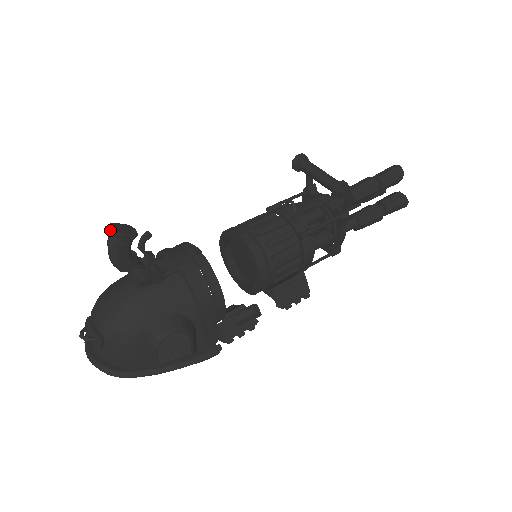
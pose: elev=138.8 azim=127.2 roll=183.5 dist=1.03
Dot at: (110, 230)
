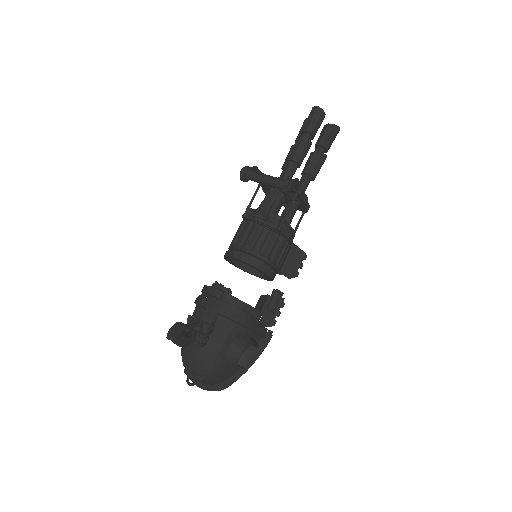
Dot at: (171, 339)
